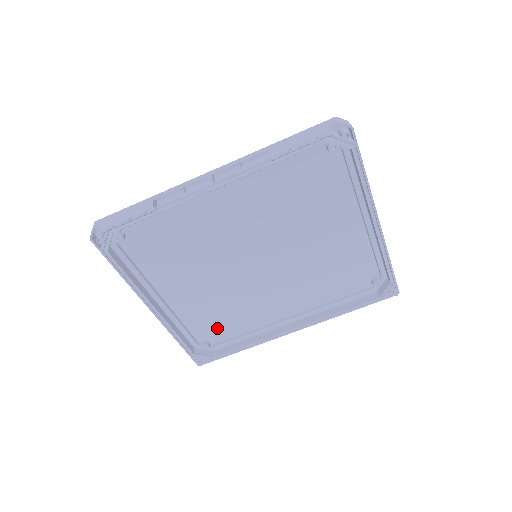
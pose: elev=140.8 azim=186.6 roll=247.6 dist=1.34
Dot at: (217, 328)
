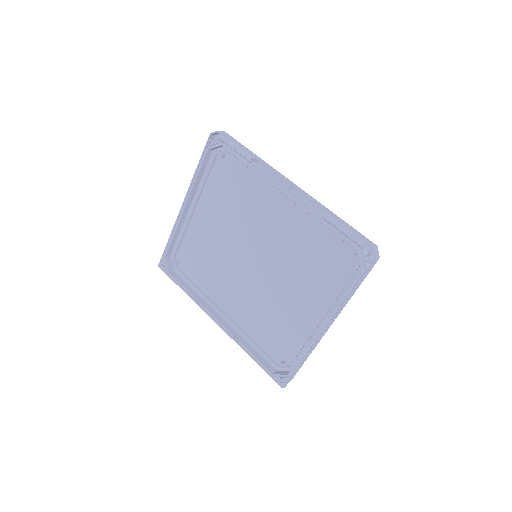
Dot at: (192, 263)
